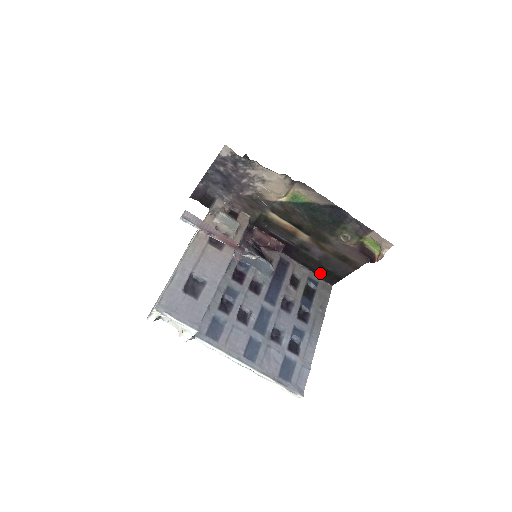
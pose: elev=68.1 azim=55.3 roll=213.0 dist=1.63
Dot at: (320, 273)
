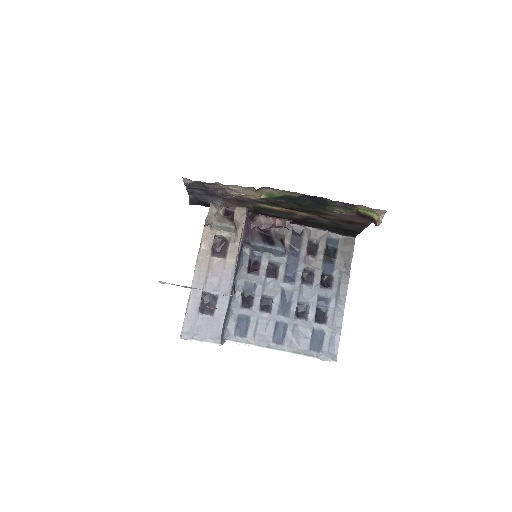
Dot at: (337, 231)
